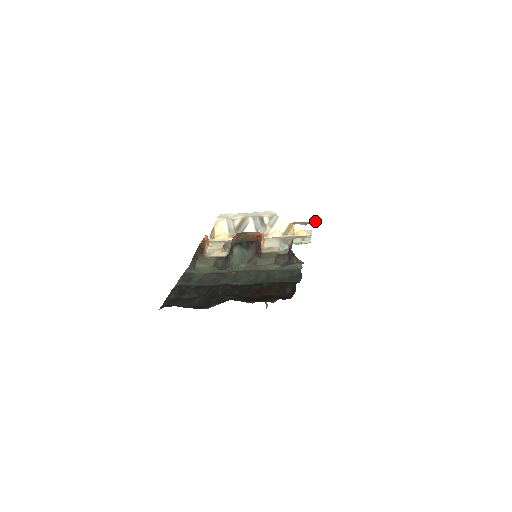
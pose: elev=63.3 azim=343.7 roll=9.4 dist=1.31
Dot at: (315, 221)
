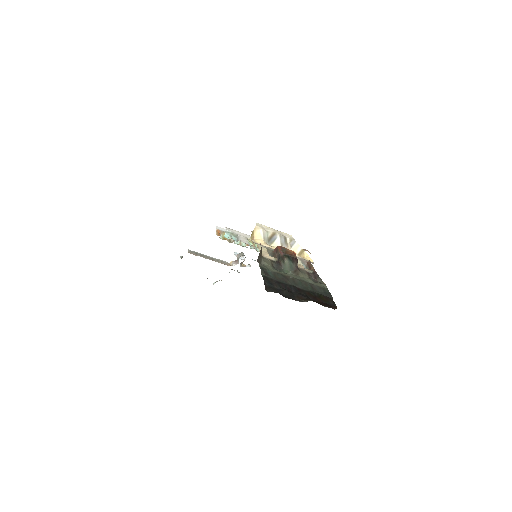
Dot at: occluded
